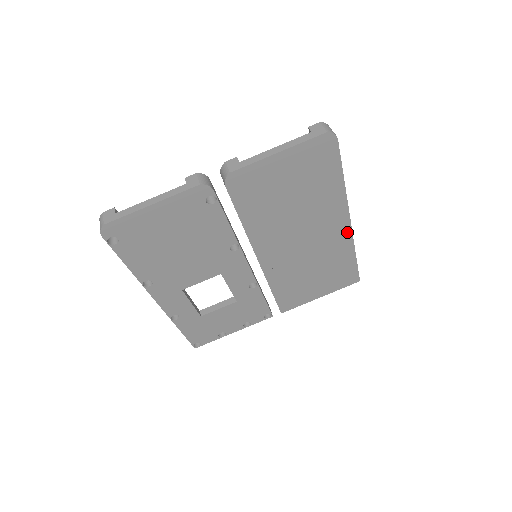
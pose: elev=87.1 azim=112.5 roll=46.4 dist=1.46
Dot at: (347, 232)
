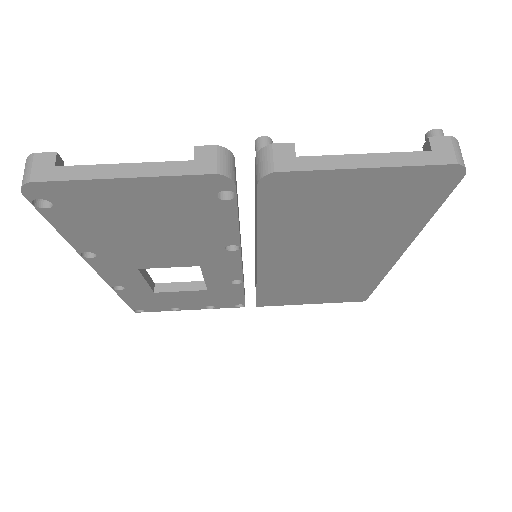
Dot at: (387, 264)
